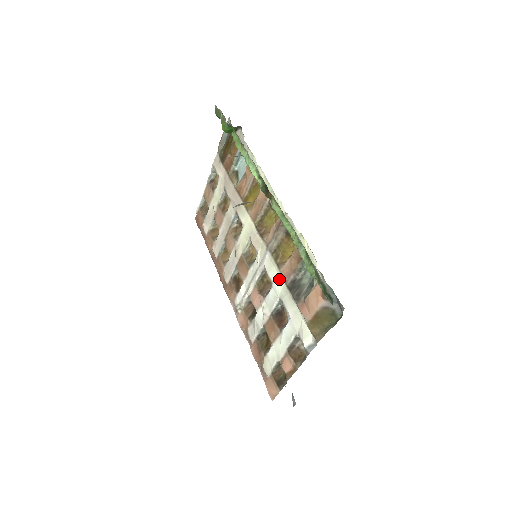
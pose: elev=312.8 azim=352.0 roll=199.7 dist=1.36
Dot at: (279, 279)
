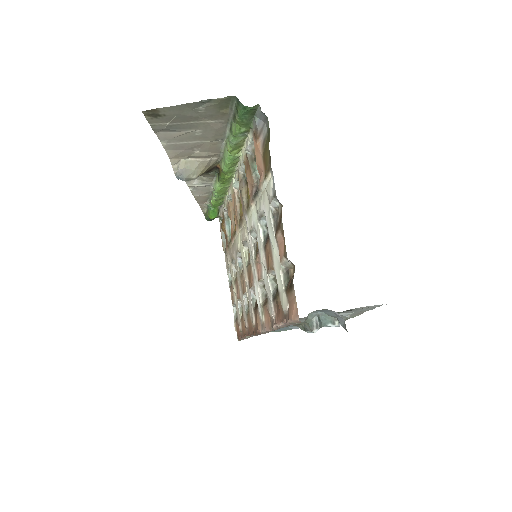
Dot at: (253, 211)
